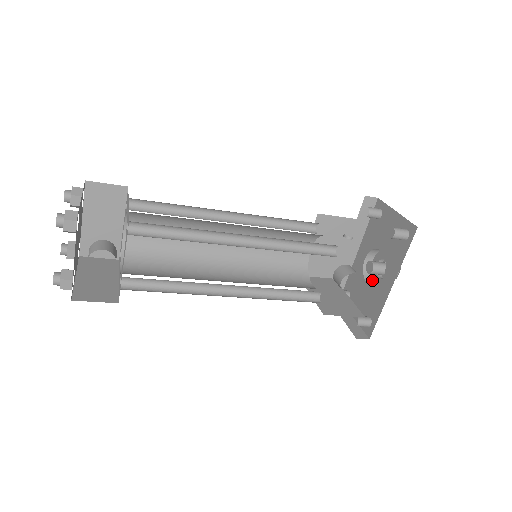
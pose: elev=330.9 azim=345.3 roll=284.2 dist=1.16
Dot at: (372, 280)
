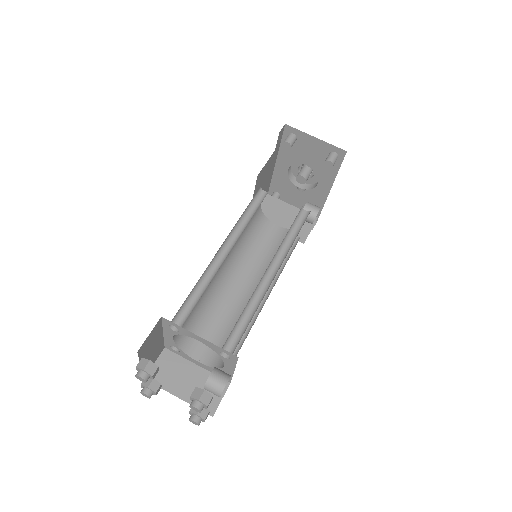
Dot at: occluded
